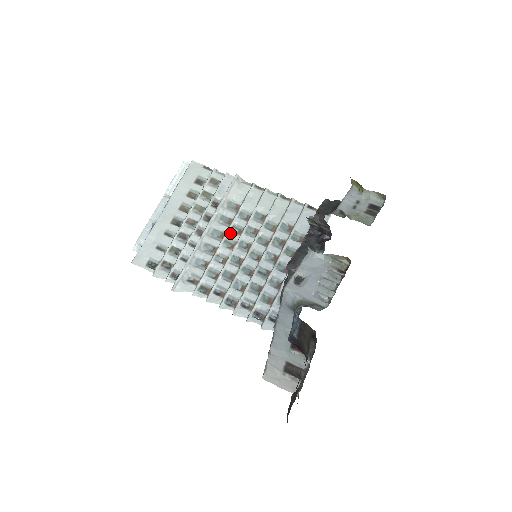
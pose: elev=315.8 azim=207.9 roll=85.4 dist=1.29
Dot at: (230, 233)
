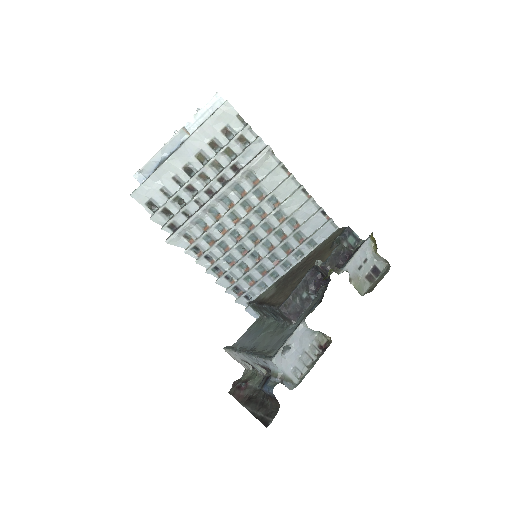
Dot at: (239, 206)
